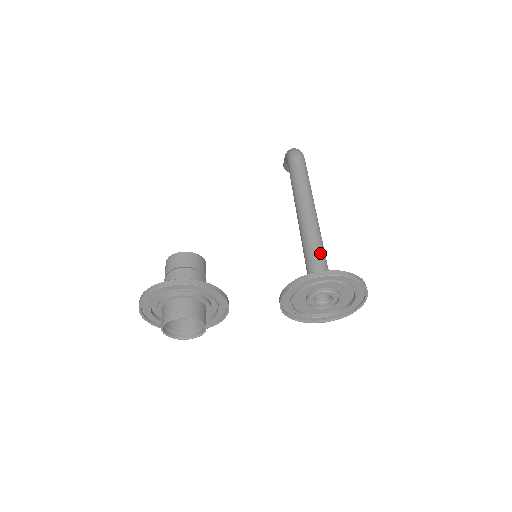
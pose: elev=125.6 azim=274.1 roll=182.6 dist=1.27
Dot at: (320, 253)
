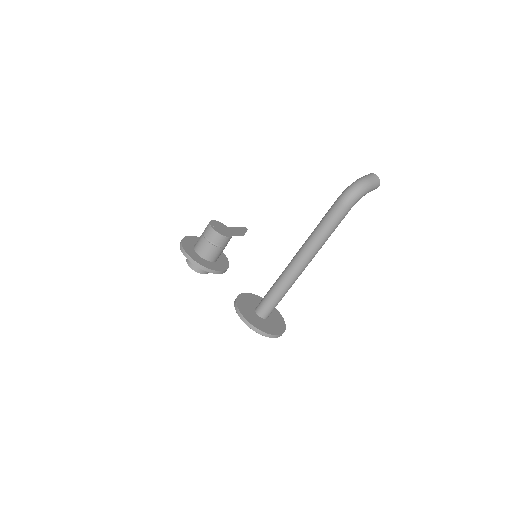
Dot at: (276, 293)
